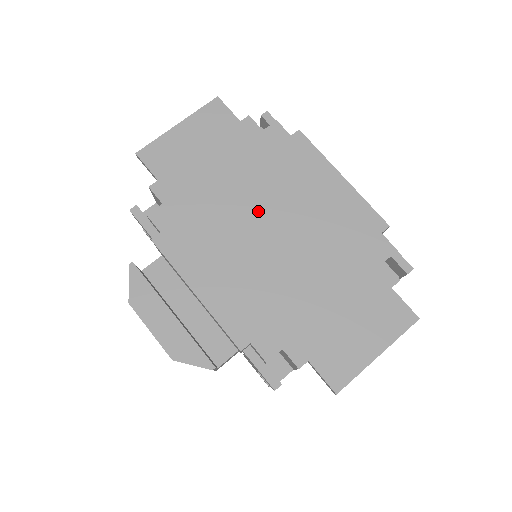
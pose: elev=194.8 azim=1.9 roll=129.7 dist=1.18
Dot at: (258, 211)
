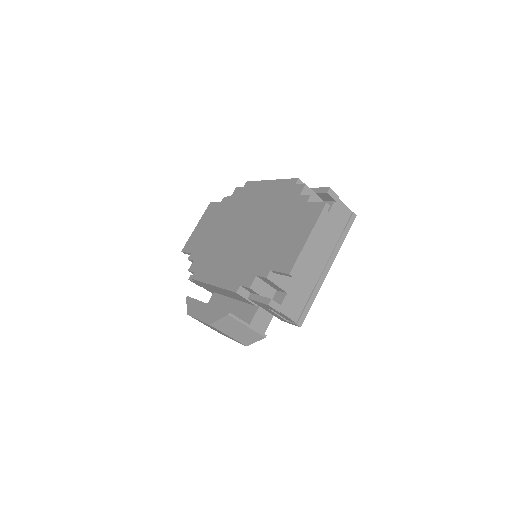
Dot at: (234, 228)
